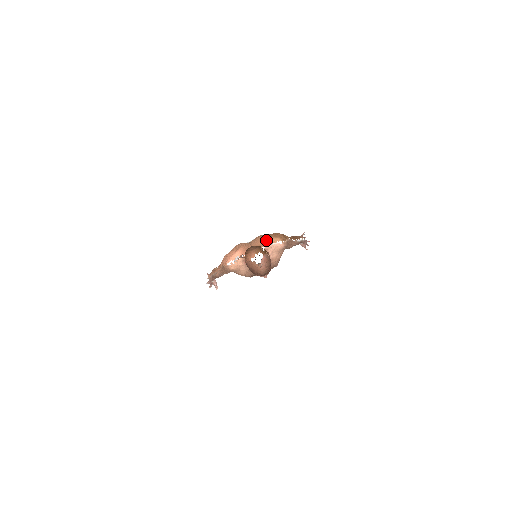
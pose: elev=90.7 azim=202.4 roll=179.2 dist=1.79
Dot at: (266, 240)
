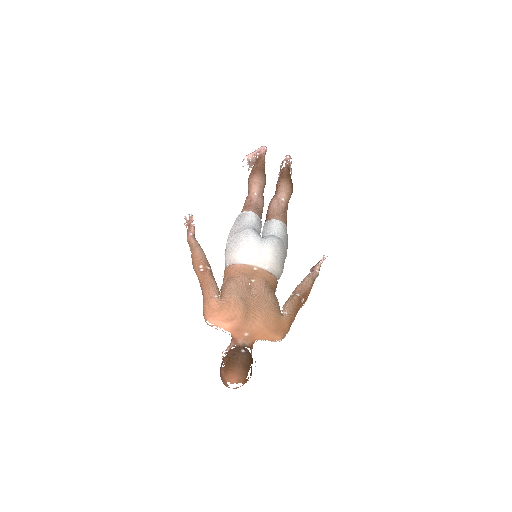
Dot at: (266, 335)
